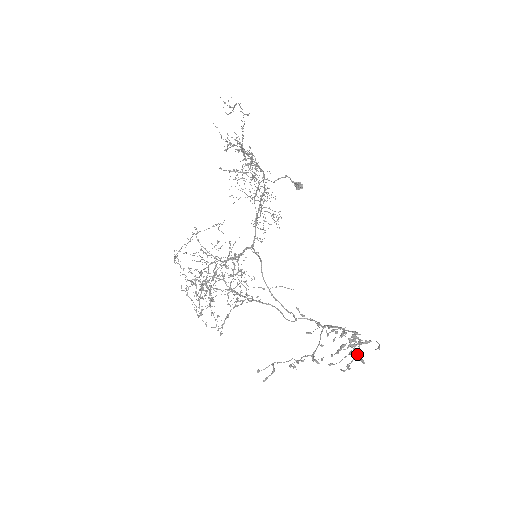
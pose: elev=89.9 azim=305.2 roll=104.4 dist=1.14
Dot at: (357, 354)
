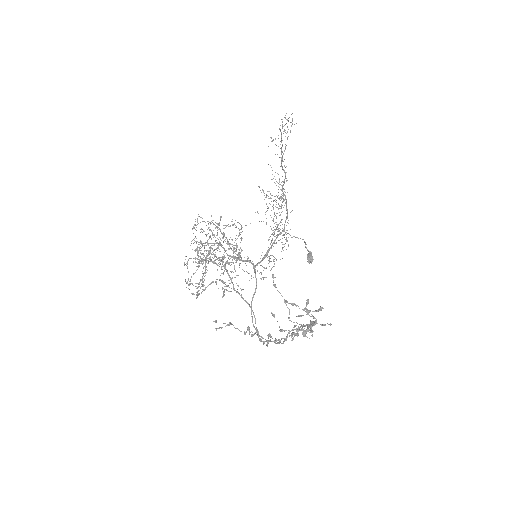
Dot at: occluded
